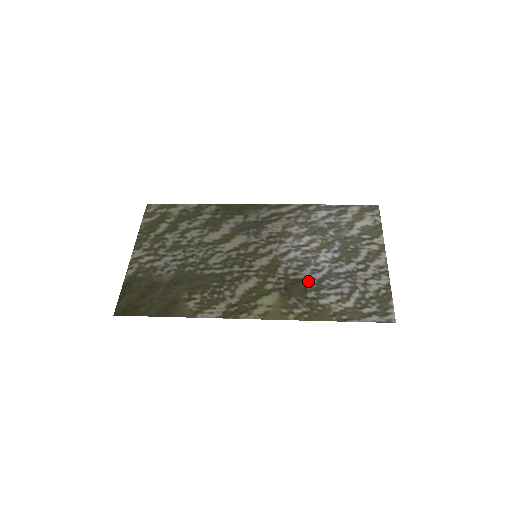
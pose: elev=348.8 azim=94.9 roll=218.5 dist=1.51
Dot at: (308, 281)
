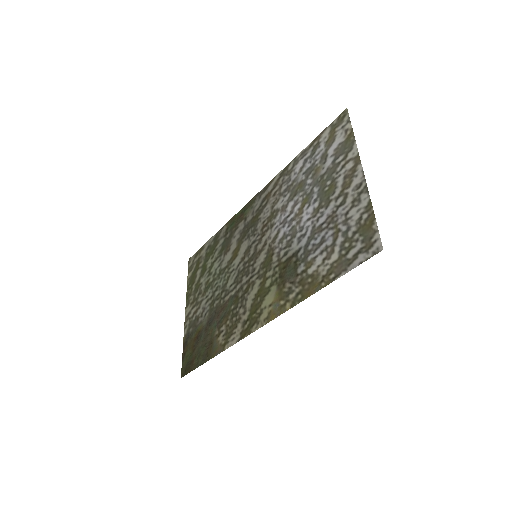
Dot at: (296, 254)
